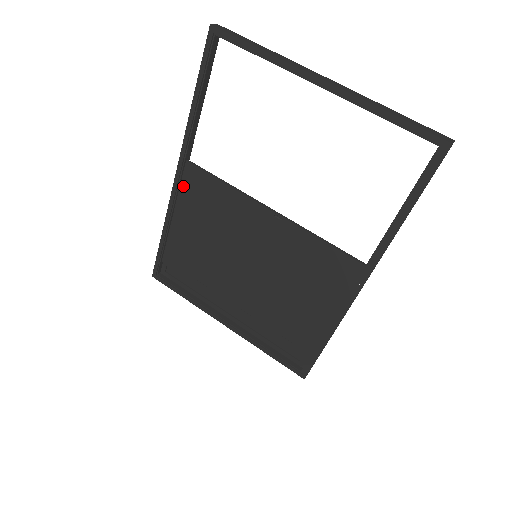
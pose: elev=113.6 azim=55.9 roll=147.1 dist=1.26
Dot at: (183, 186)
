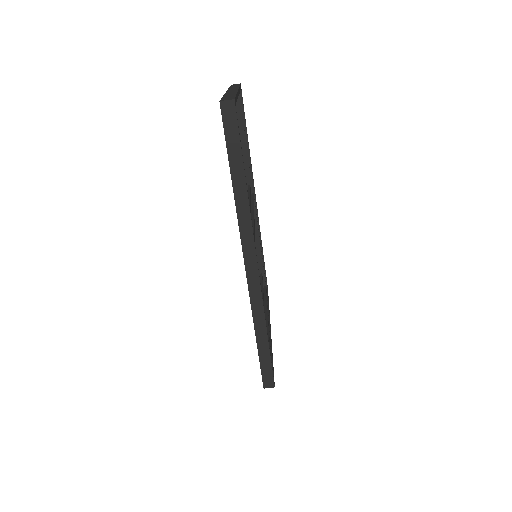
Dot at: occluded
